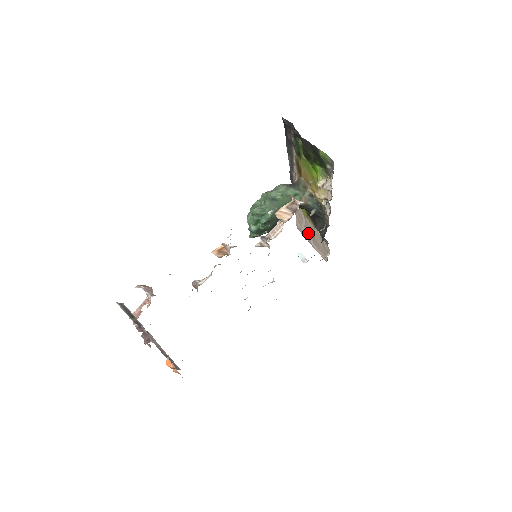
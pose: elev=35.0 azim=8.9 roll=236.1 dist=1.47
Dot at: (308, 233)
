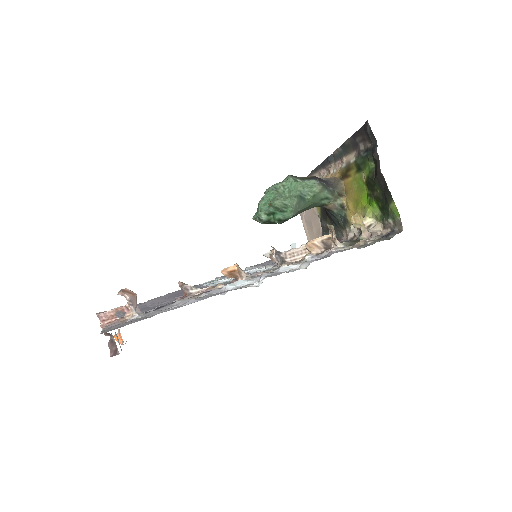
Dot at: occluded
